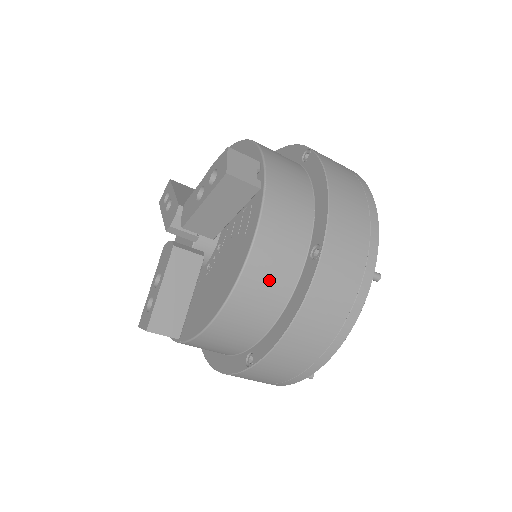
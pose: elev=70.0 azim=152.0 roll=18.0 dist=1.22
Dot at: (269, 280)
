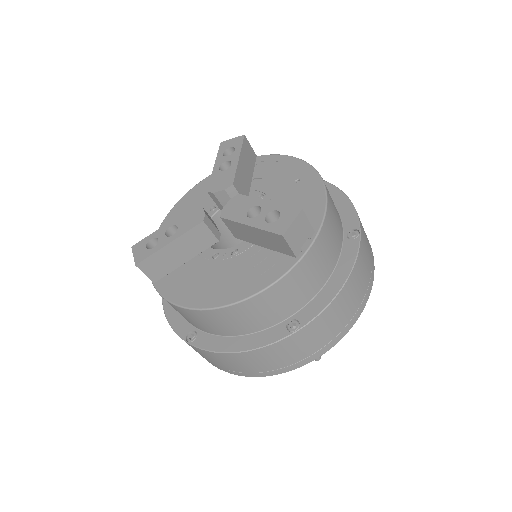
Dot at: (247, 318)
